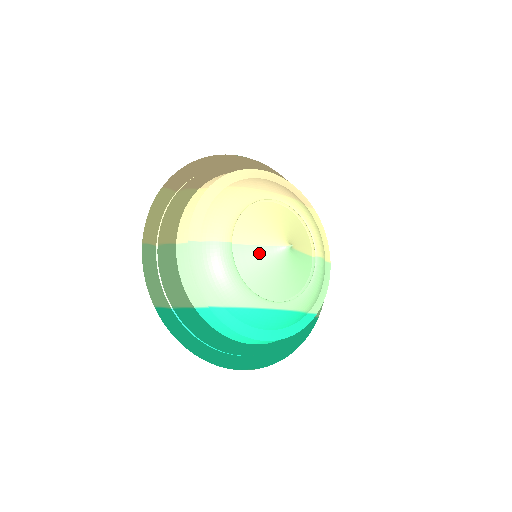
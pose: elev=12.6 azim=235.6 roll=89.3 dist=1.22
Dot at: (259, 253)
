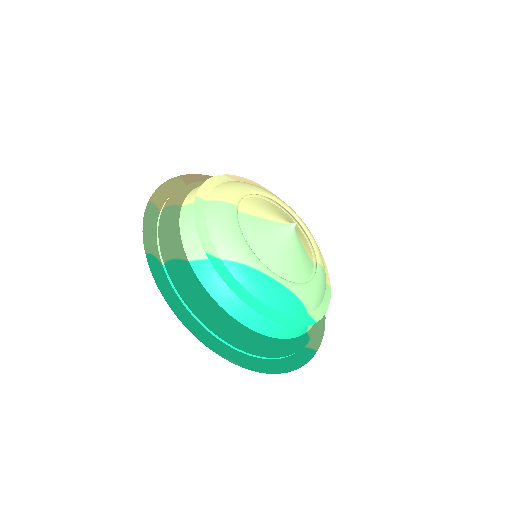
Dot at: (263, 224)
